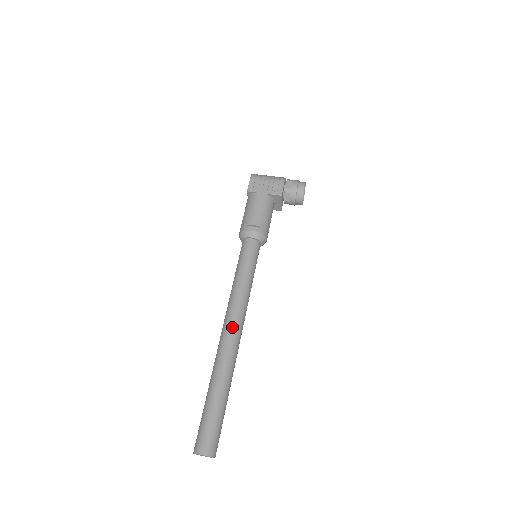
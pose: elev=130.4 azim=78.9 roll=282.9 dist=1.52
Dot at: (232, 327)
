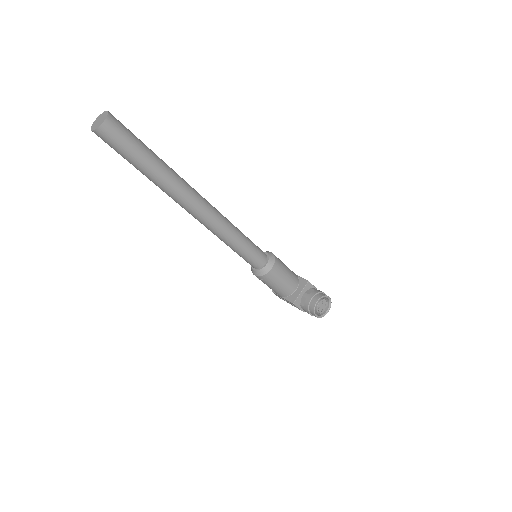
Dot at: (205, 199)
